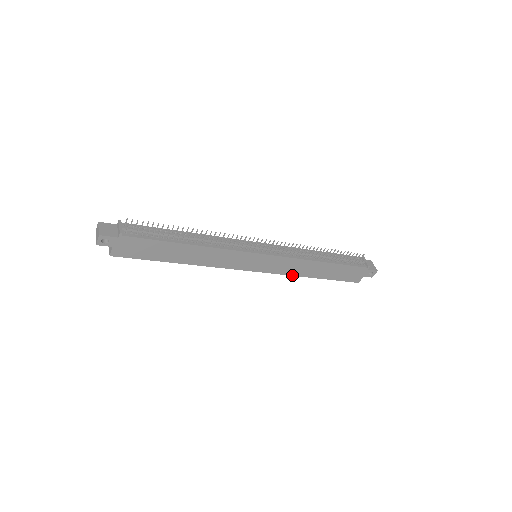
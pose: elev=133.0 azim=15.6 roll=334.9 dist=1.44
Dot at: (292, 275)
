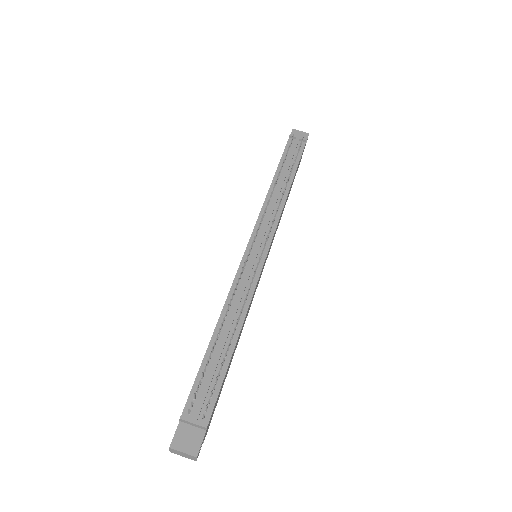
Dot at: occluded
